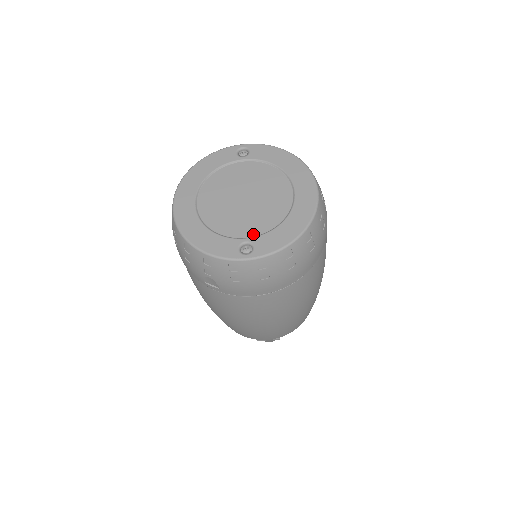
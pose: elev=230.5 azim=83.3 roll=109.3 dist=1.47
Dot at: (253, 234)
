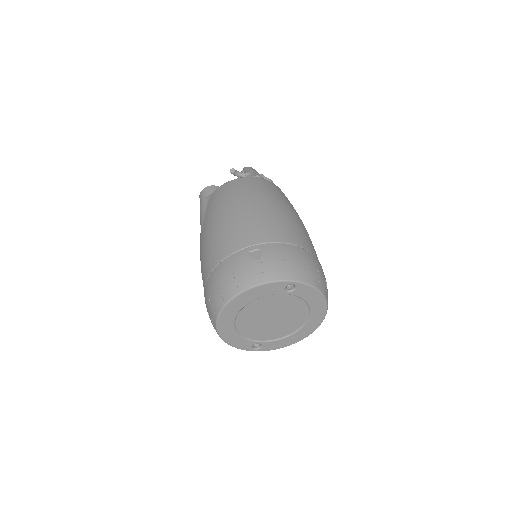
Dot at: (265, 340)
